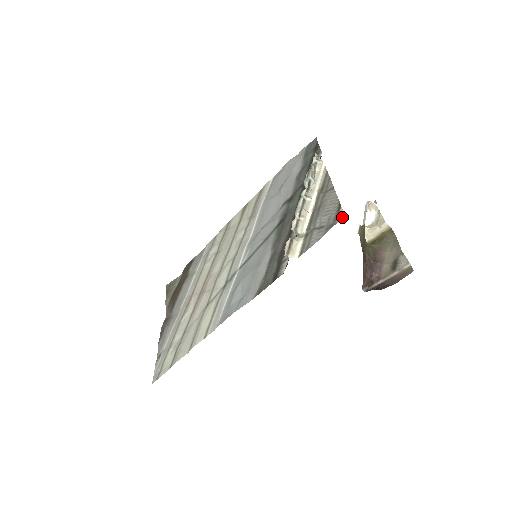
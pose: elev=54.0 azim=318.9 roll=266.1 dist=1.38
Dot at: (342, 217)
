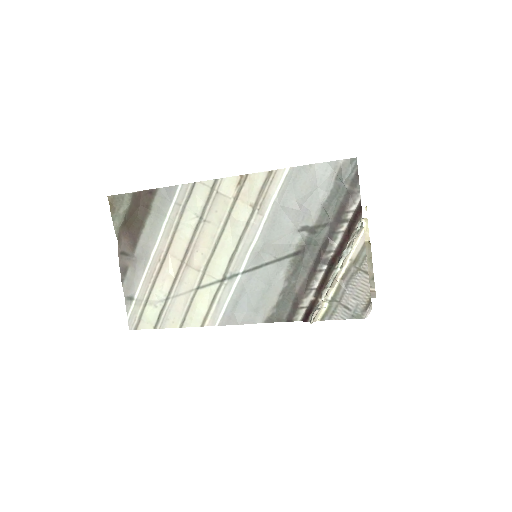
Dot at: occluded
